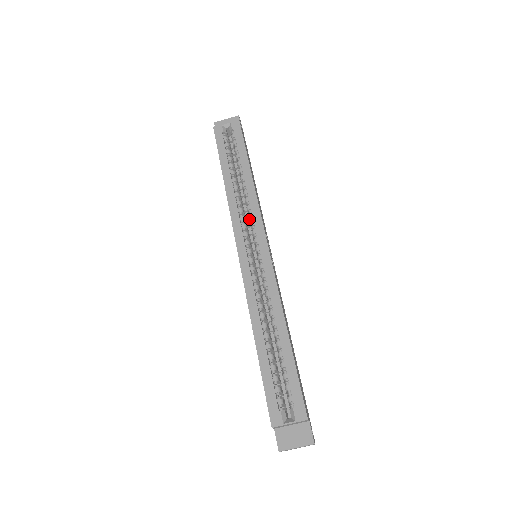
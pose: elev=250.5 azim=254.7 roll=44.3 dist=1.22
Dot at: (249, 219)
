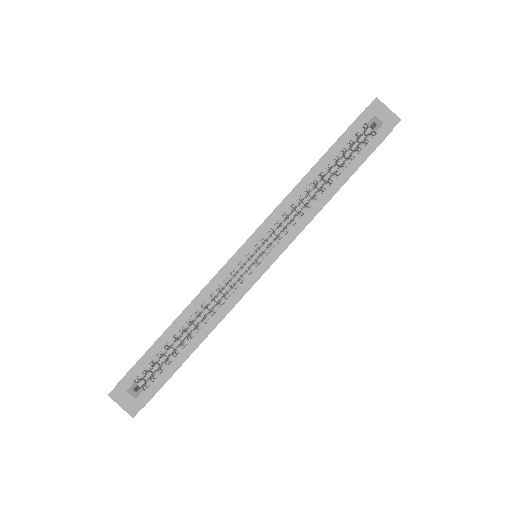
Dot at: (286, 226)
